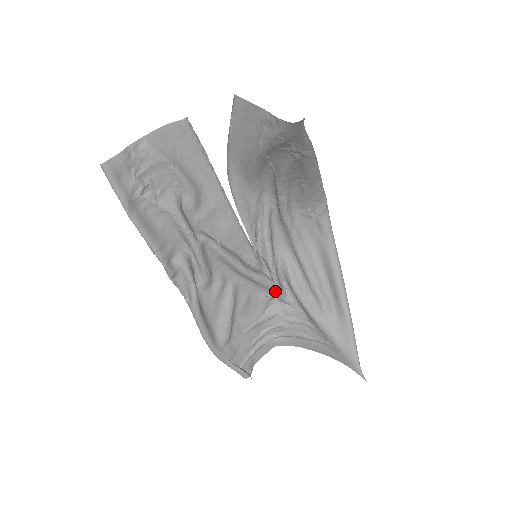
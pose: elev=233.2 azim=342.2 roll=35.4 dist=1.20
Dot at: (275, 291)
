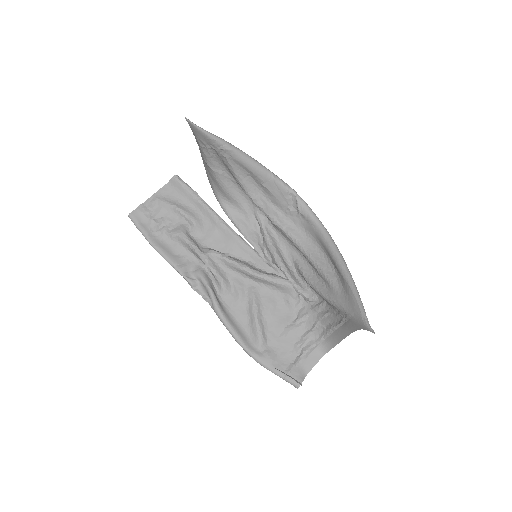
Dot at: (295, 290)
